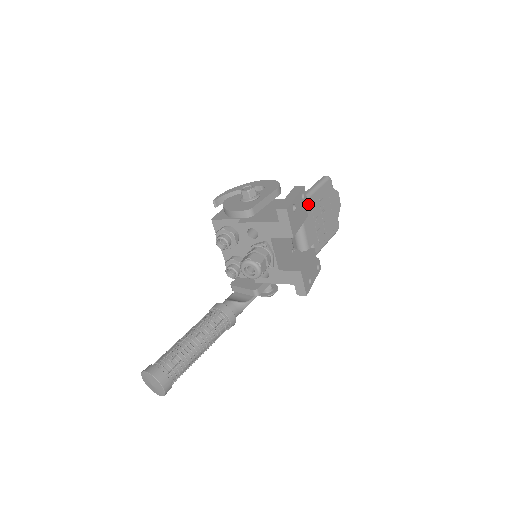
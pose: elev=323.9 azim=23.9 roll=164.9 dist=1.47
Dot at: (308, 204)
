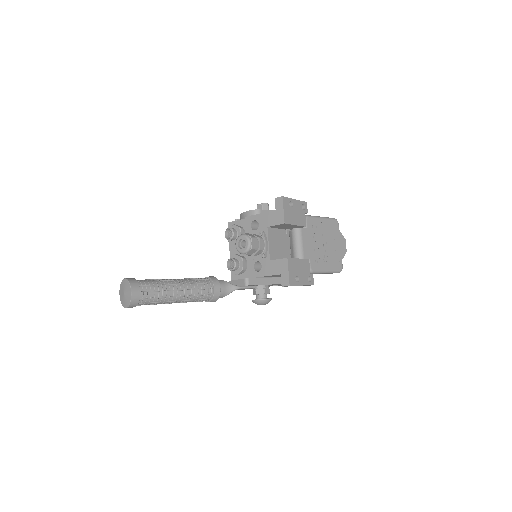
Dot at: (309, 222)
